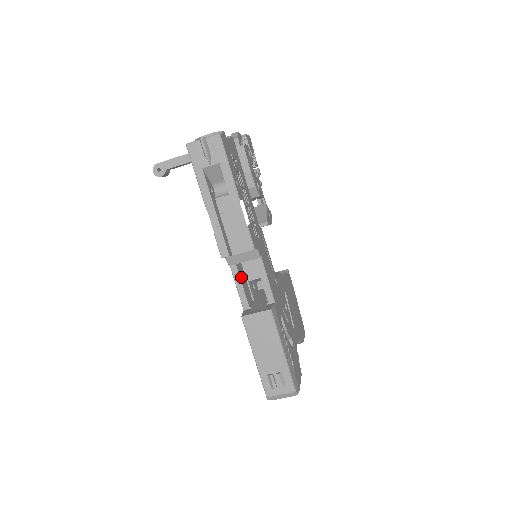
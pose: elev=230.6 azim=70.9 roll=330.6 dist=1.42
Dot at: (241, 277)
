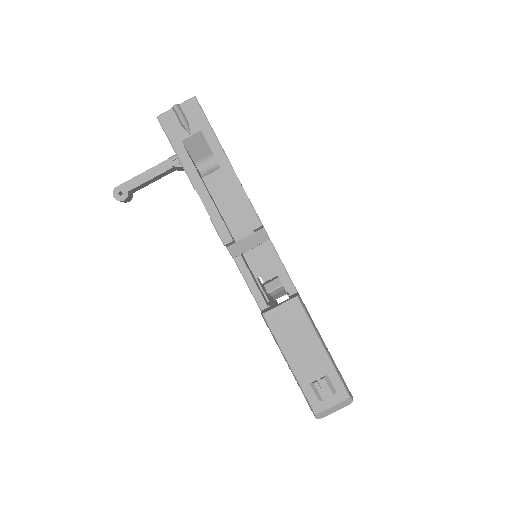
Dot at: (249, 271)
